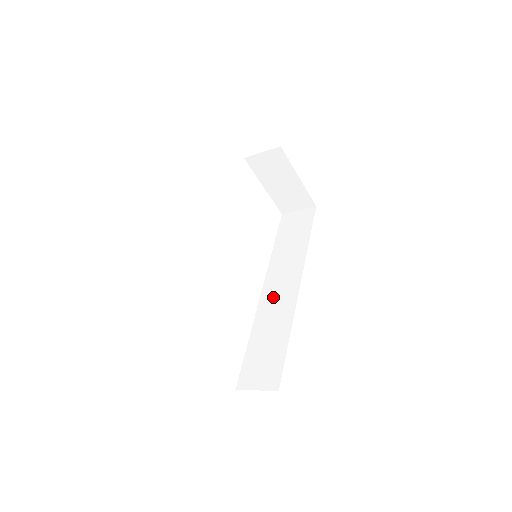
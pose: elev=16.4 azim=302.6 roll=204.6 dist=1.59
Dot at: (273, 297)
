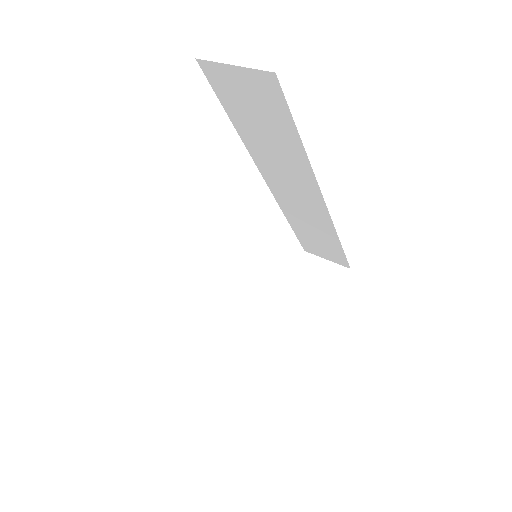
Dot at: (292, 201)
